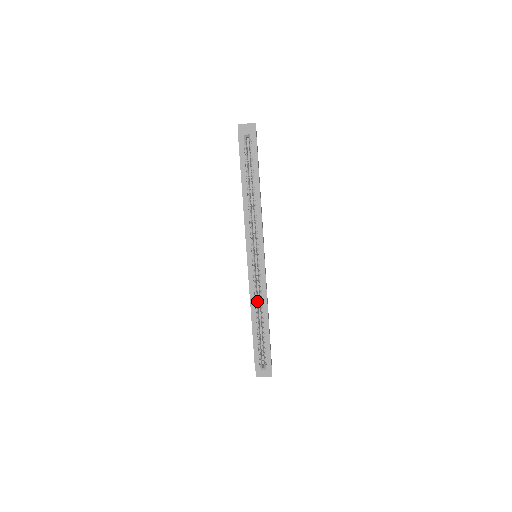
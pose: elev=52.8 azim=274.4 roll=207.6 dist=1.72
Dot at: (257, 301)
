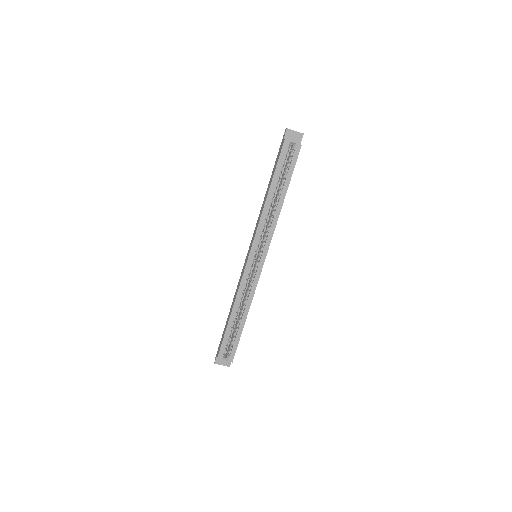
Dot at: (242, 297)
